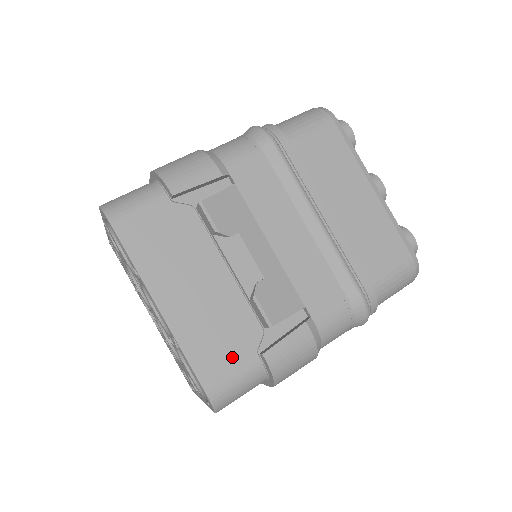
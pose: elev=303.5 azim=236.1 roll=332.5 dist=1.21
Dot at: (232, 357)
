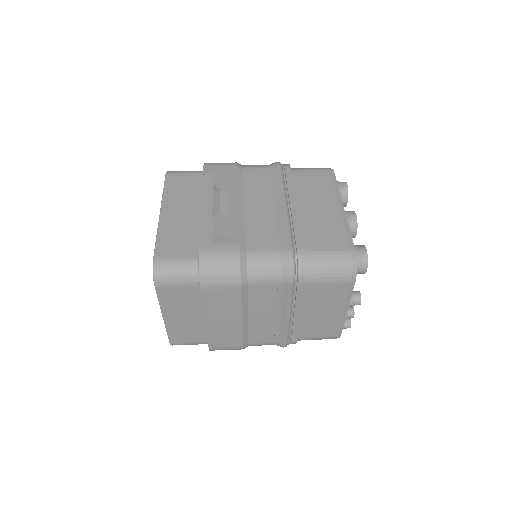
Dot at: (182, 249)
